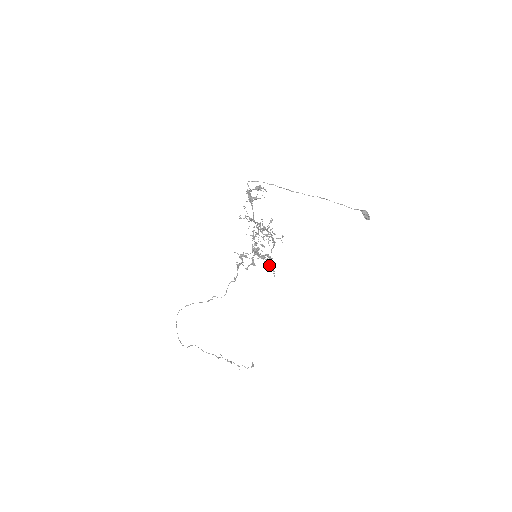
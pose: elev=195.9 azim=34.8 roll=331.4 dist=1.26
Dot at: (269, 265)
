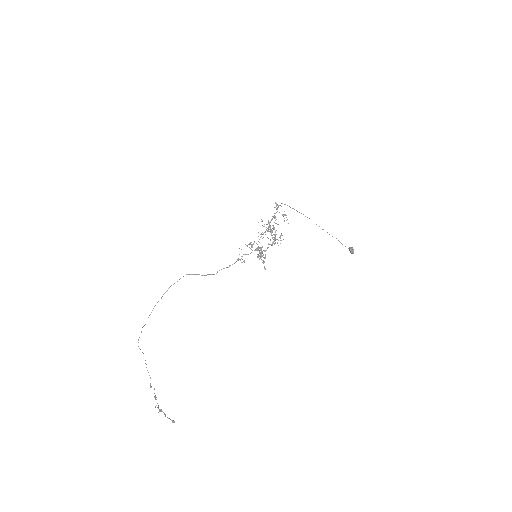
Dot at: occluded
